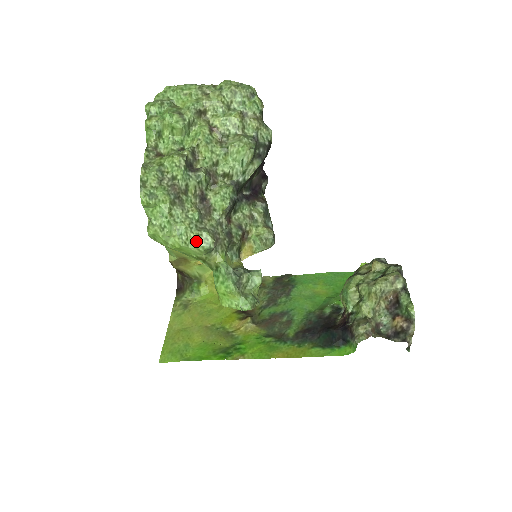
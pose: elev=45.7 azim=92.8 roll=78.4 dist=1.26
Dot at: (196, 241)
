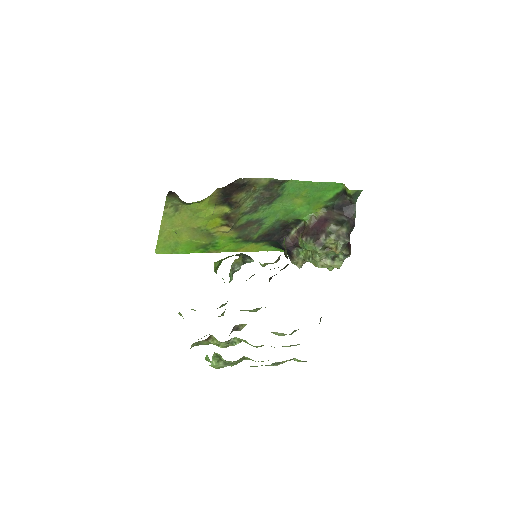
Dot at: occluded
